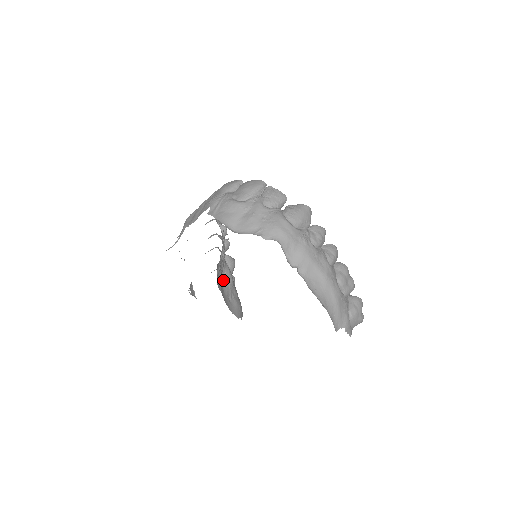
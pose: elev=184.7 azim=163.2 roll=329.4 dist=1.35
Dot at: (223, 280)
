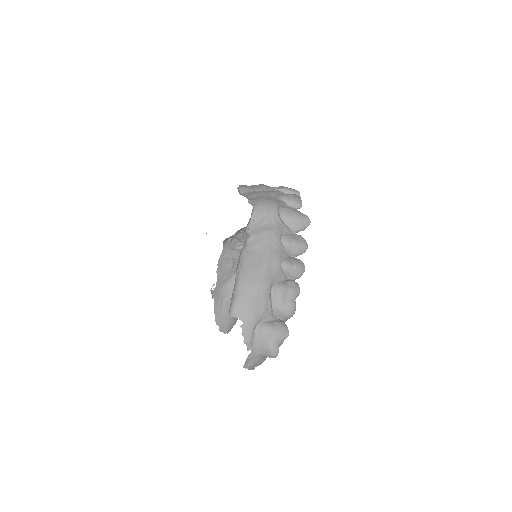
Dot at: (231, 279)
